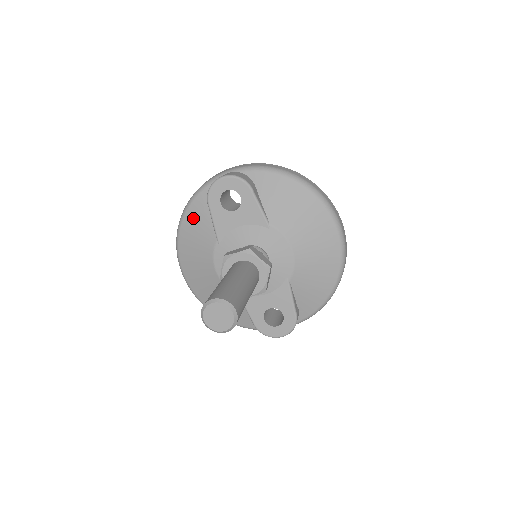
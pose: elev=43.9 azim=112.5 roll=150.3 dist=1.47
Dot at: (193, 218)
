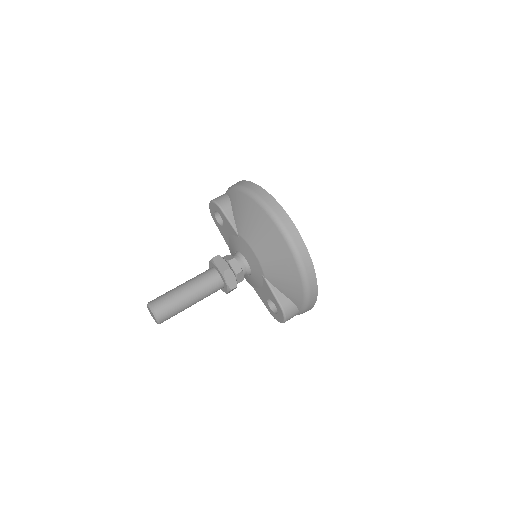
Dot at: occluded
